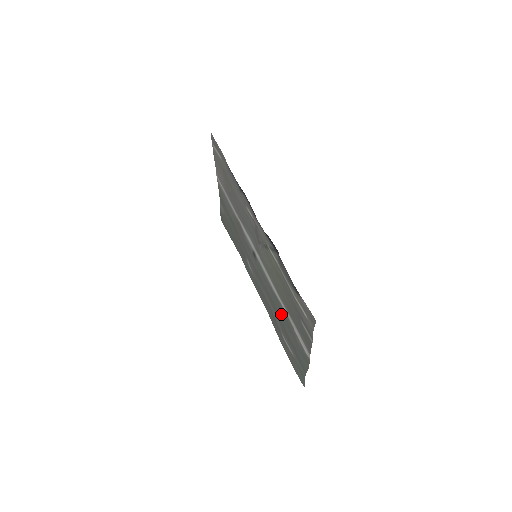
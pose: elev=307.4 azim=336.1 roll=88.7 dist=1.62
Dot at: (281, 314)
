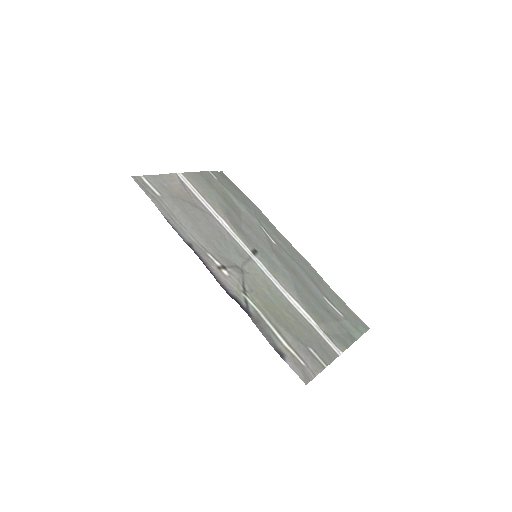
Dot at: (307, 300)
